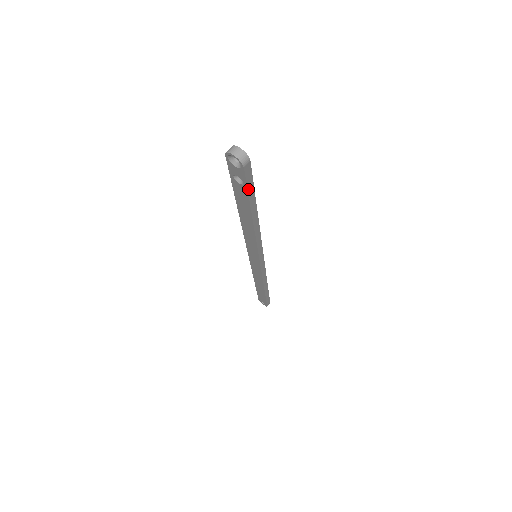
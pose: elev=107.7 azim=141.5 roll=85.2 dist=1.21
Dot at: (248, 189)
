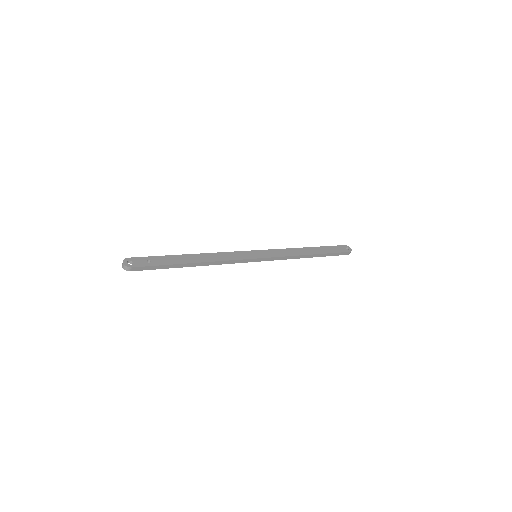
Dot at: (155, 269)
